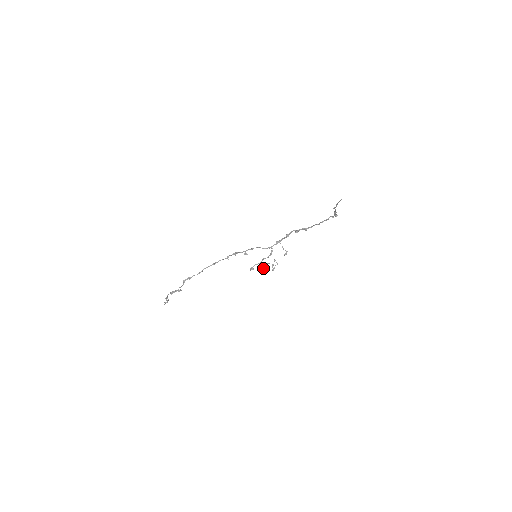
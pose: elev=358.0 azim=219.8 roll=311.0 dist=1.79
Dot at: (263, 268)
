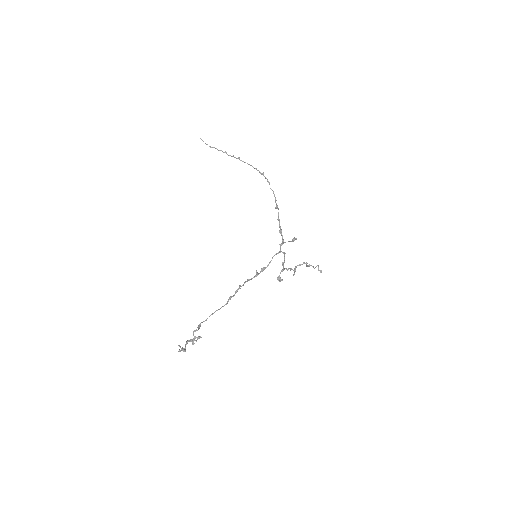
Dot at: occluded
